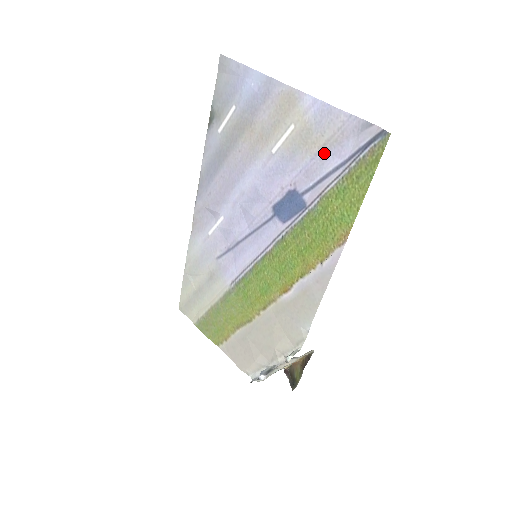
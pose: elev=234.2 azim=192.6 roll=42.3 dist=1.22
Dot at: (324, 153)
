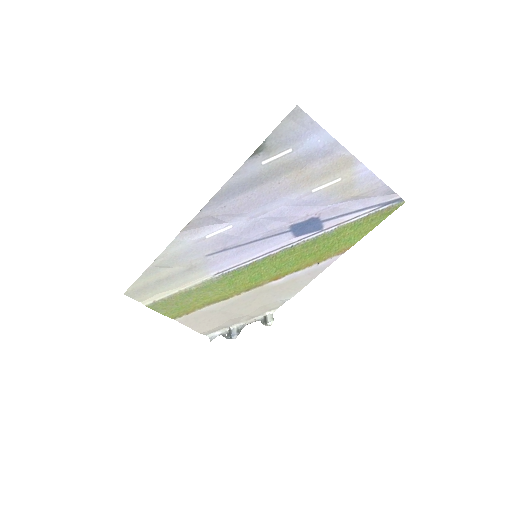
Dot at: (353, 200)
